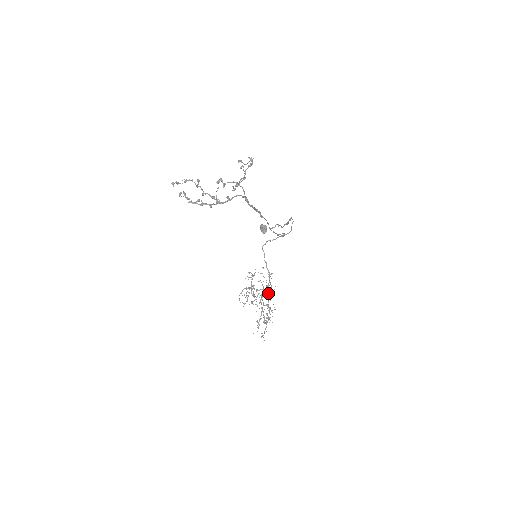
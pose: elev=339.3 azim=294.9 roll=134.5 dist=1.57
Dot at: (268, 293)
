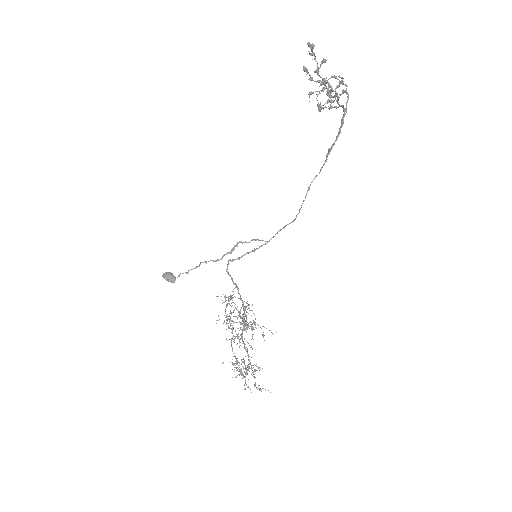
Dot at: (231, 338)
